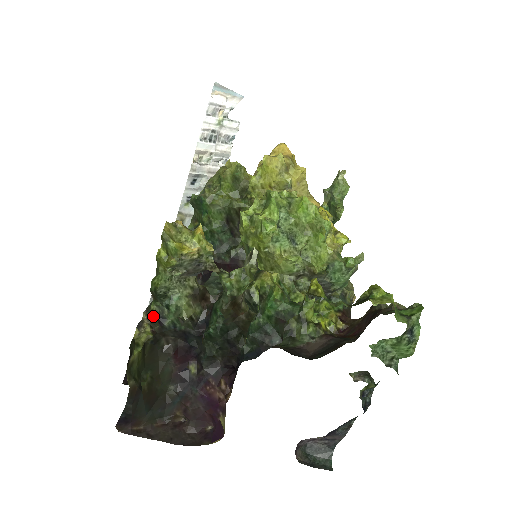
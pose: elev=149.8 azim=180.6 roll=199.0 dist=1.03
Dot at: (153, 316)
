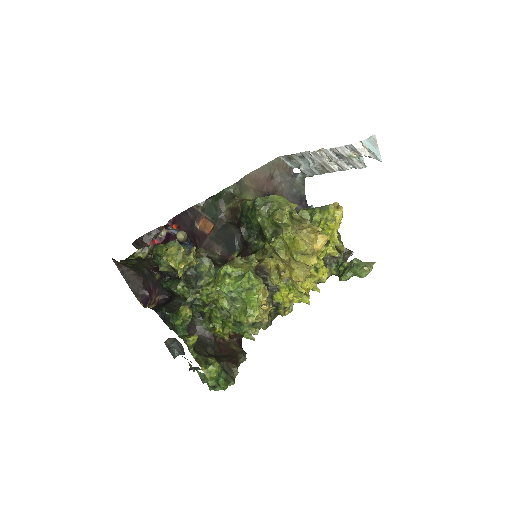
Dot at: (152, 252)
